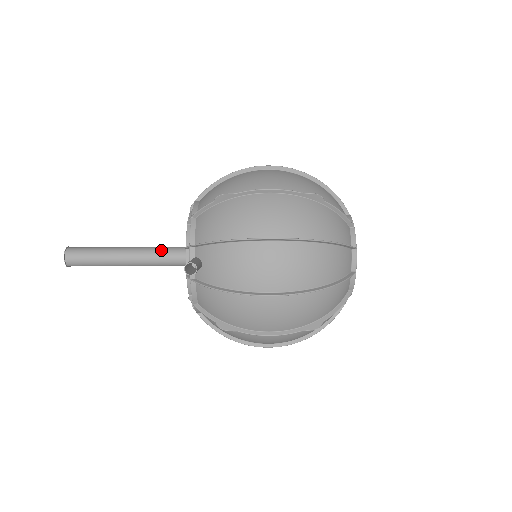
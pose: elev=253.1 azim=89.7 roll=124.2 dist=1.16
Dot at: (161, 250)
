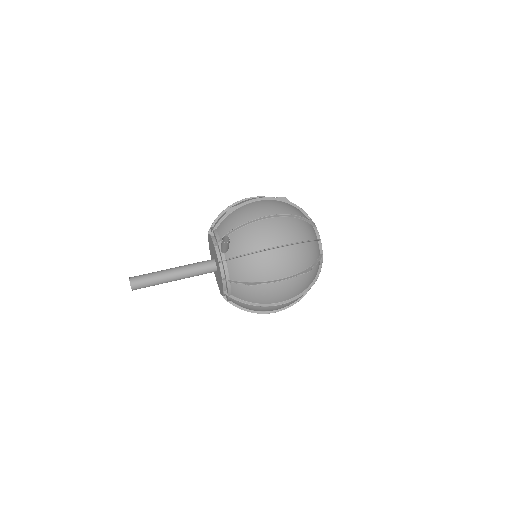
Dot at: (194, 264)
